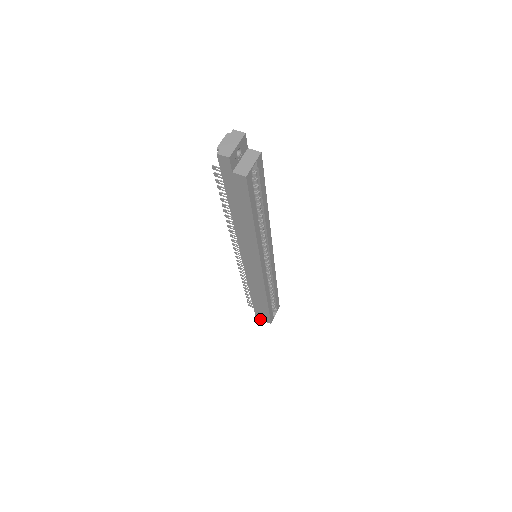
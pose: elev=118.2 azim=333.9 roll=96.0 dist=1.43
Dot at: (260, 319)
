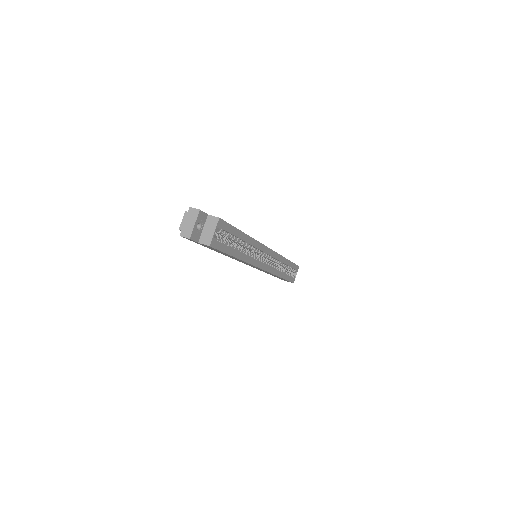
Dot at: (284, 280)
